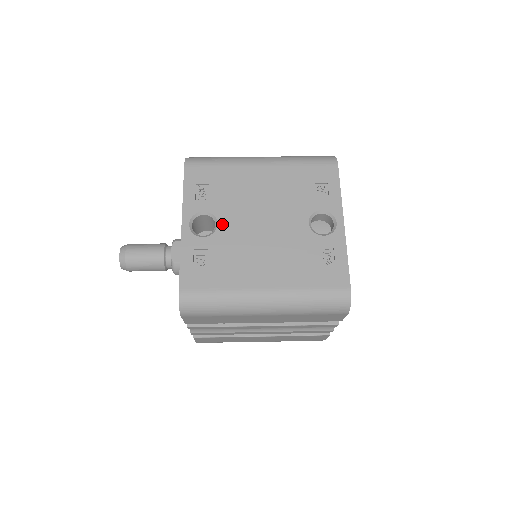
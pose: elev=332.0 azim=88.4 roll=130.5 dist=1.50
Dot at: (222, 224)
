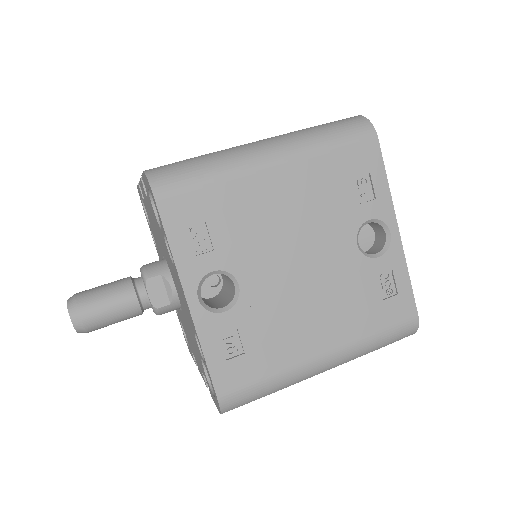
Dot at: (245, 283)
